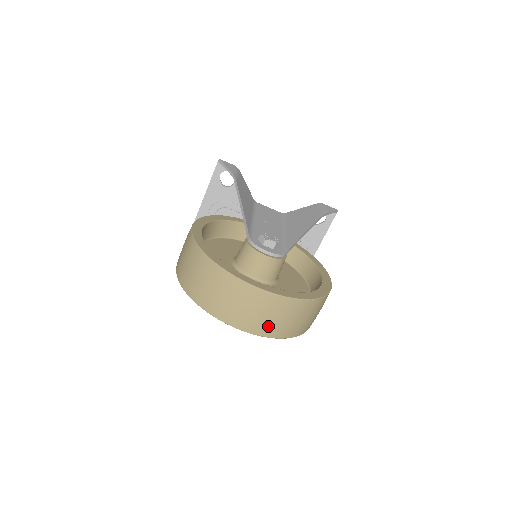
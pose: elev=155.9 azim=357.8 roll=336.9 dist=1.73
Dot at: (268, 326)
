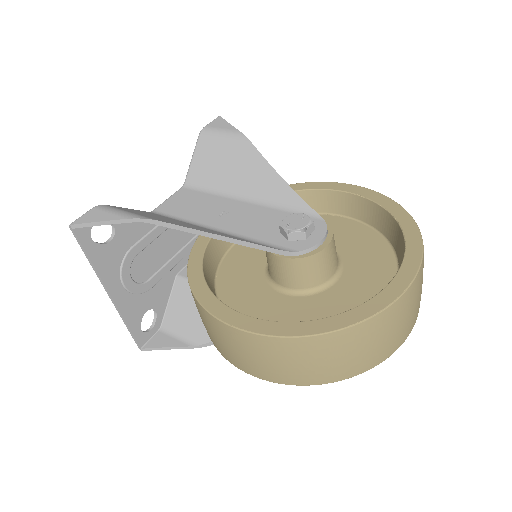
Dot at: occluded
